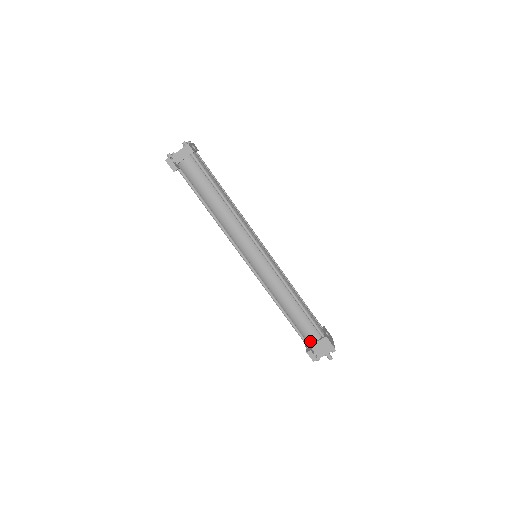
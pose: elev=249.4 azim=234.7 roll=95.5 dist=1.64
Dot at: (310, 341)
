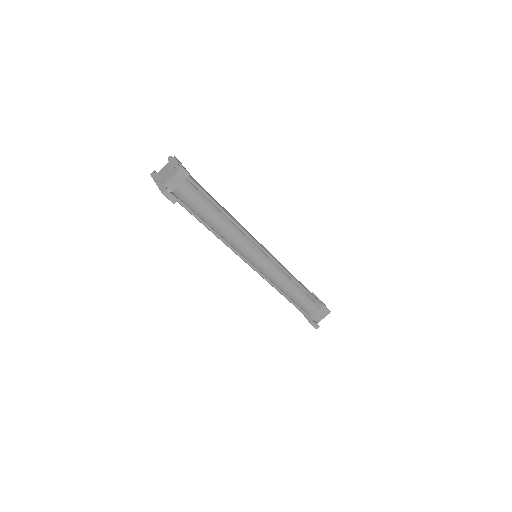
Dot at: (310, 312)
